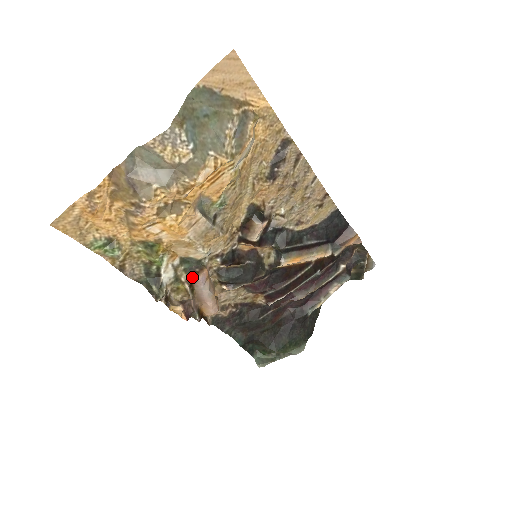
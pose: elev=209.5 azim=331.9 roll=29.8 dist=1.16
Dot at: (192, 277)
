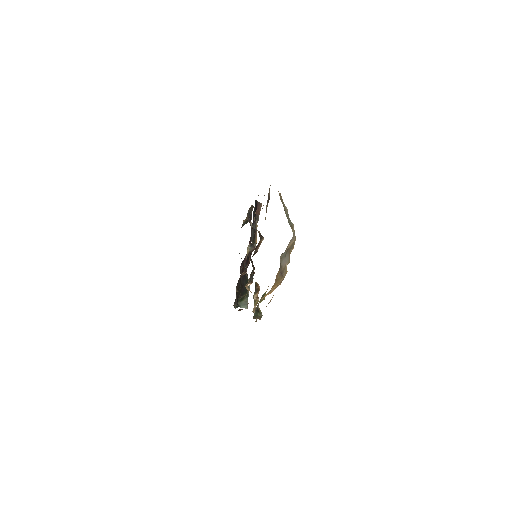
Dot at: (258, 293)
